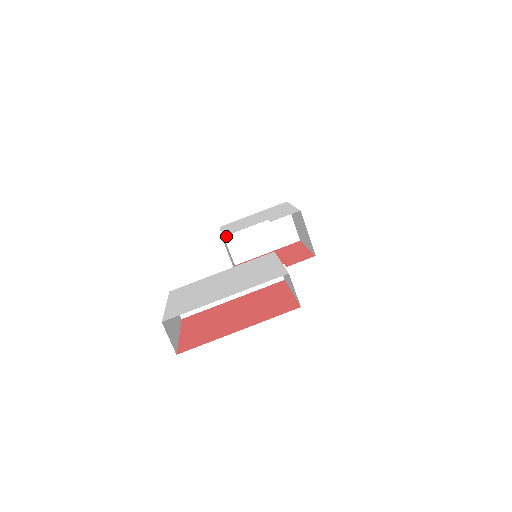
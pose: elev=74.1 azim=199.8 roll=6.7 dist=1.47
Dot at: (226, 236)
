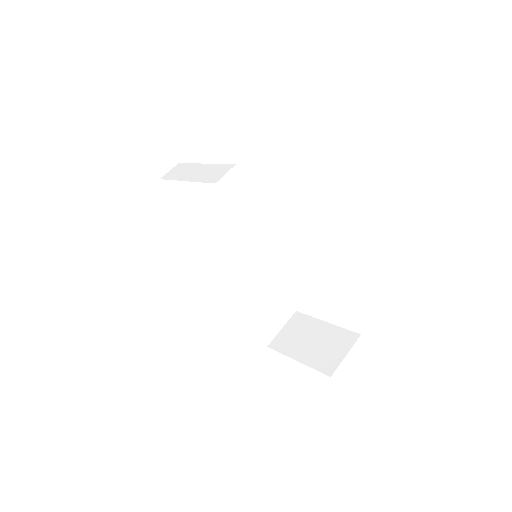
Dot at: (291, 321)
